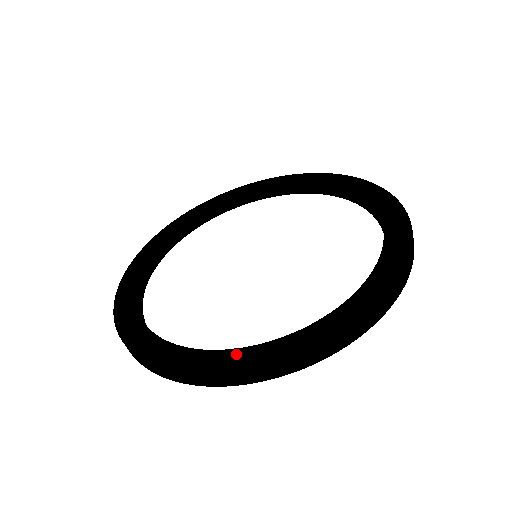
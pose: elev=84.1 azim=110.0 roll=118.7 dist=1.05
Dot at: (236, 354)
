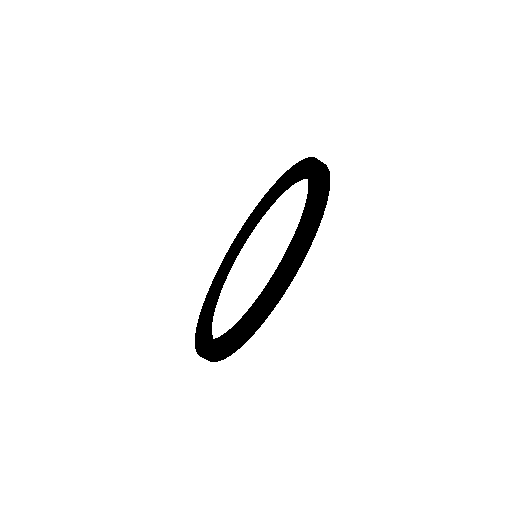
Dot at: (229, 332)
